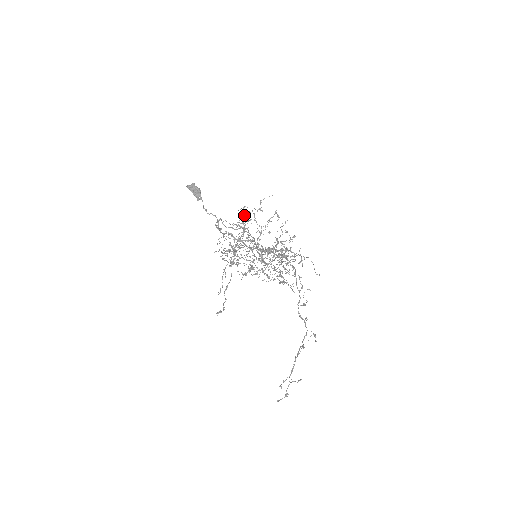
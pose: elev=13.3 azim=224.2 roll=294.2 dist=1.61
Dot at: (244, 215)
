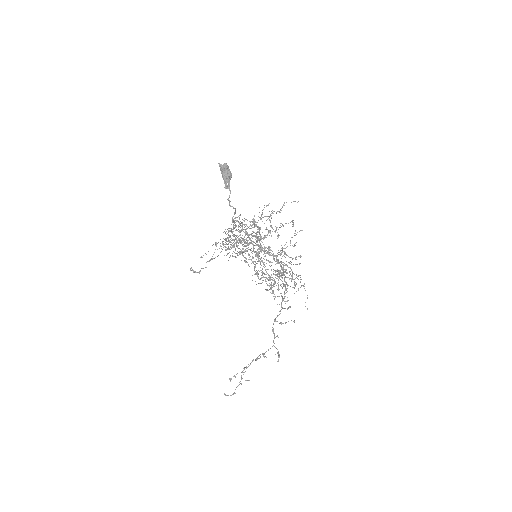
Dot at: (262, 212)
